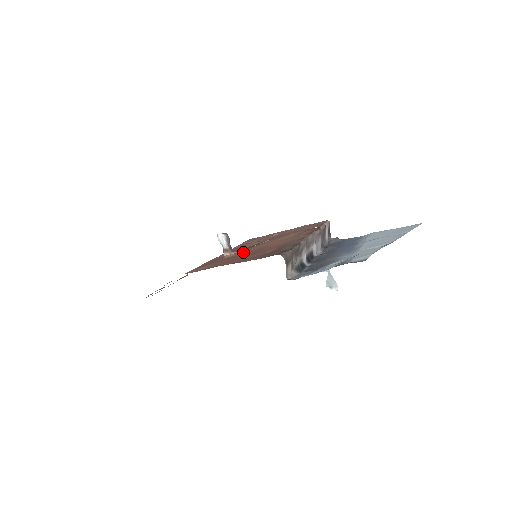
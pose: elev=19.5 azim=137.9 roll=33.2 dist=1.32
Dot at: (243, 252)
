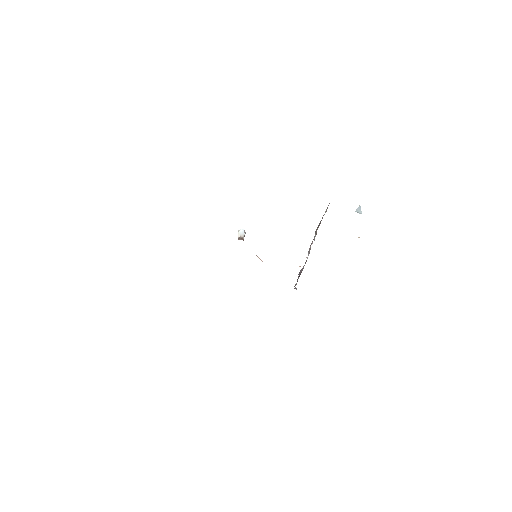
Dot at: occluded
